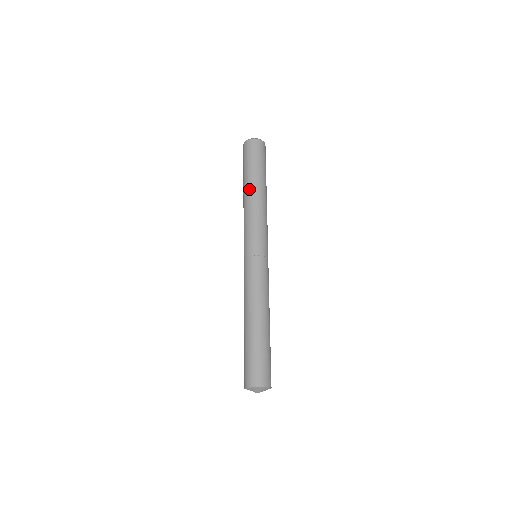
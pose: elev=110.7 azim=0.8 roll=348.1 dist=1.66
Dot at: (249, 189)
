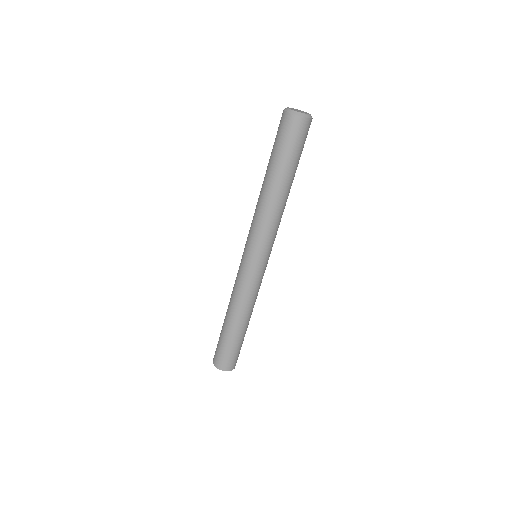
Dot at: (277, 189)
